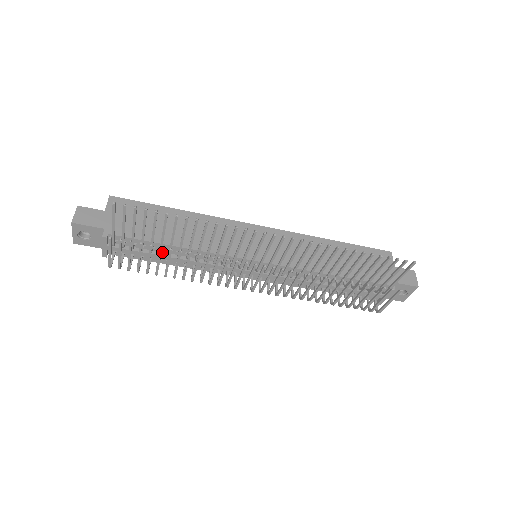
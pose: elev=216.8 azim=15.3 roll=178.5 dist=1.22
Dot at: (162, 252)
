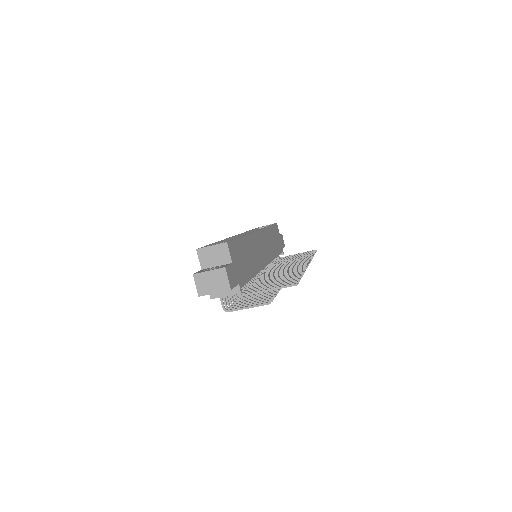
Dot at: occluded
